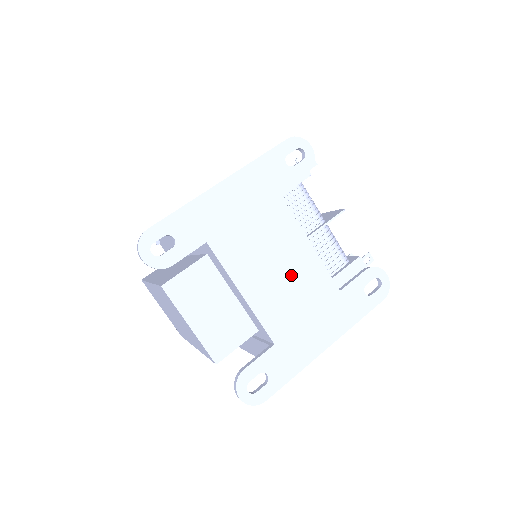
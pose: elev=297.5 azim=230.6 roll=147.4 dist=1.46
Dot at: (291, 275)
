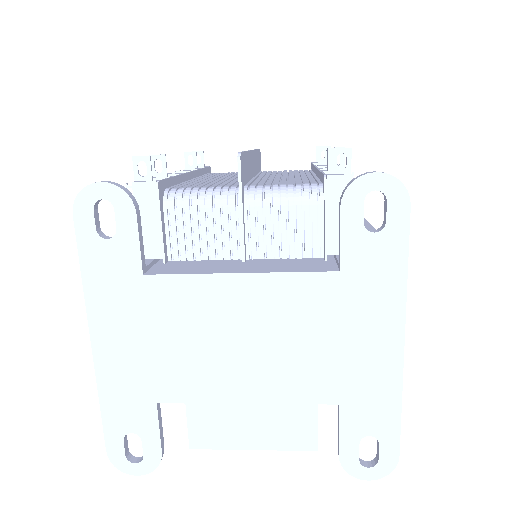
Dot at: (266, 328)
